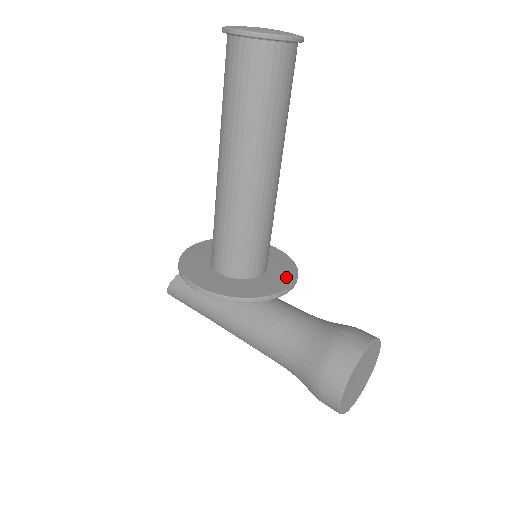
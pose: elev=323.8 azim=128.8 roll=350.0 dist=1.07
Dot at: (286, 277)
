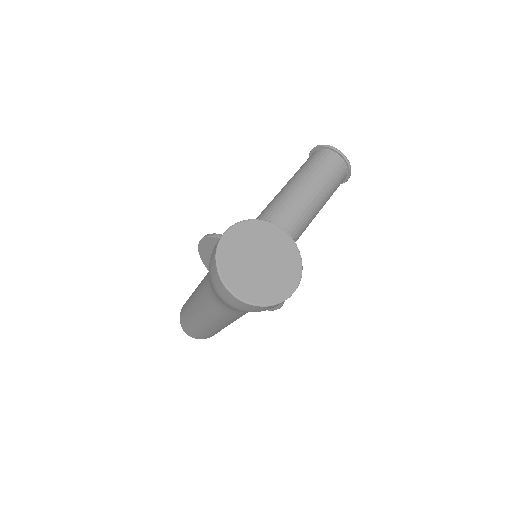
Dot at: occluded
